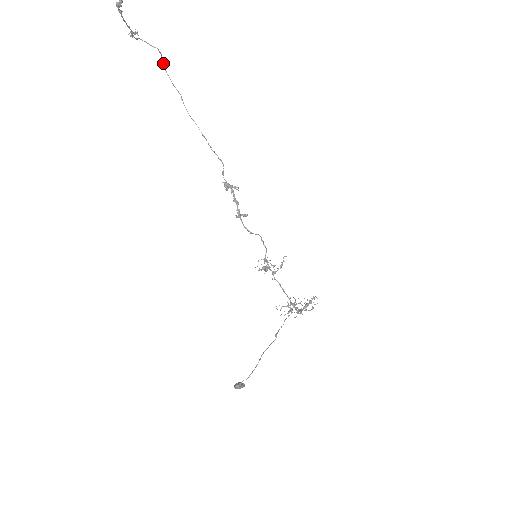
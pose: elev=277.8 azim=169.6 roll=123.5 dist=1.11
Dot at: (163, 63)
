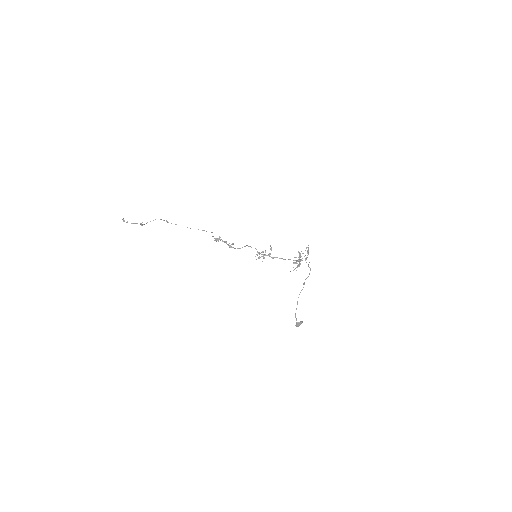
Dot at: occluded
